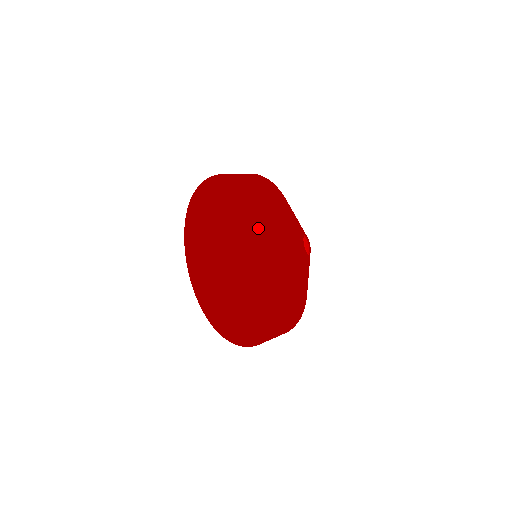
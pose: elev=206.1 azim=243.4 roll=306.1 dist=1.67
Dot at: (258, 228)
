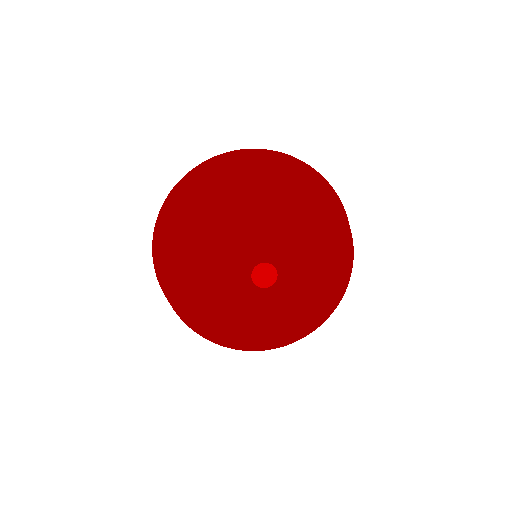
Dot at: (209, 207)
